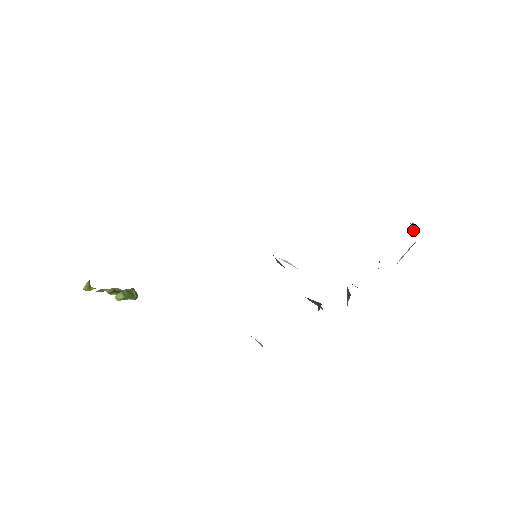
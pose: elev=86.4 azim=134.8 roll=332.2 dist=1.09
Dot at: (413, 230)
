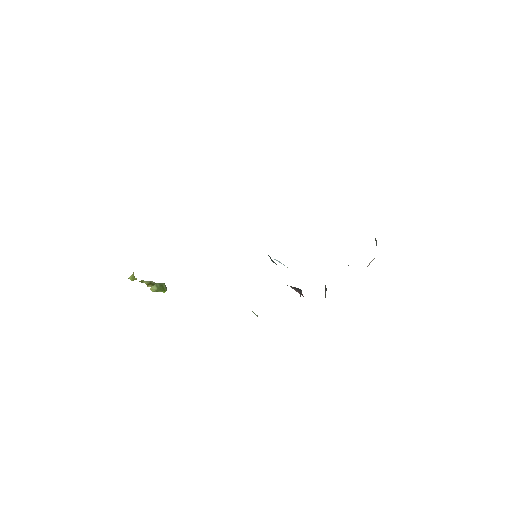
Dot at: occluded
